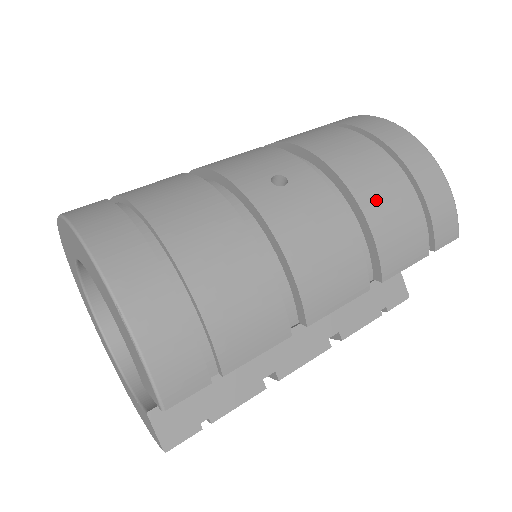
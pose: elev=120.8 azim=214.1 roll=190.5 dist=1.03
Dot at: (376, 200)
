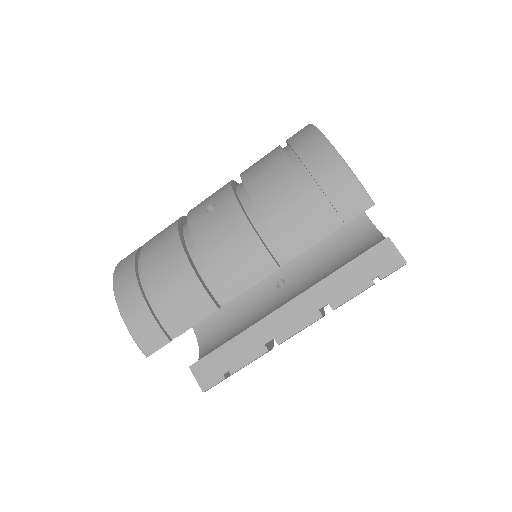
Dot at: (272, 201)
